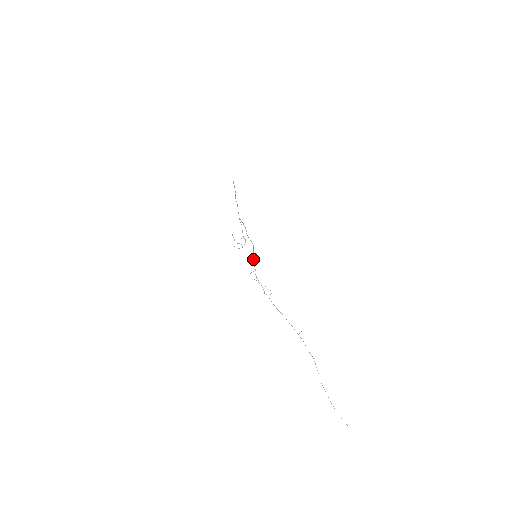
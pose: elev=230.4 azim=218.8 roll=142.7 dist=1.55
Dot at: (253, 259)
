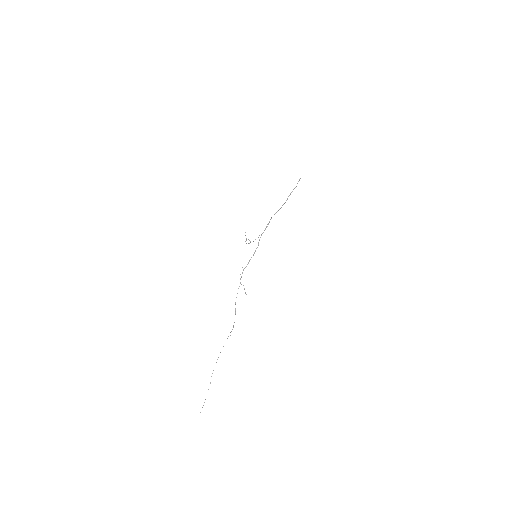
Dot at: (251, 257)
